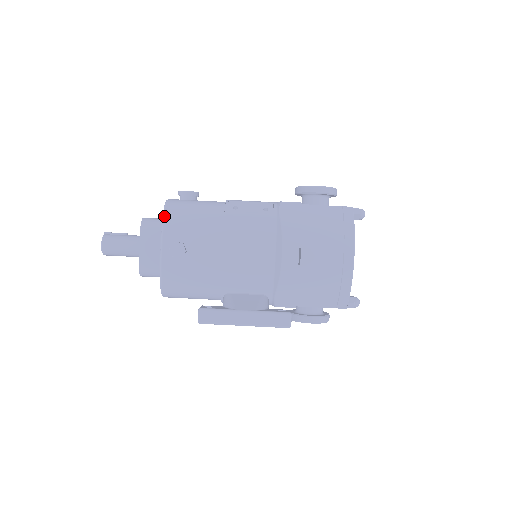
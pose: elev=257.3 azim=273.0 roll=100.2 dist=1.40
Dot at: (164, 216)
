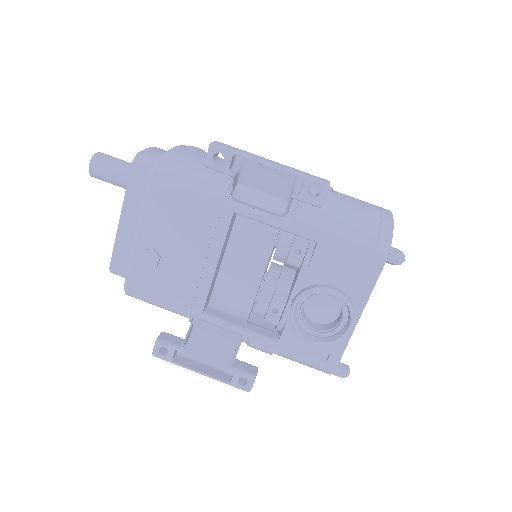
Dot at: occluded
